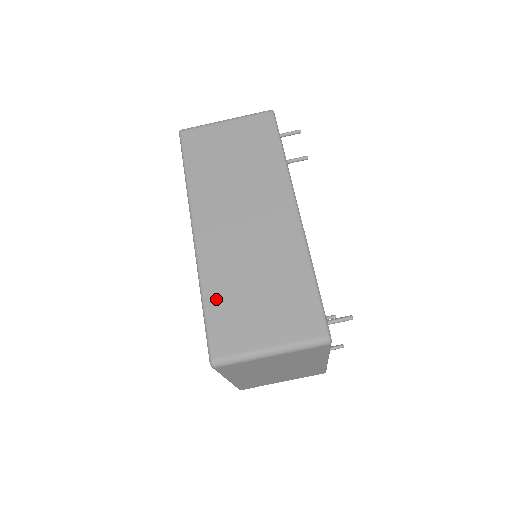
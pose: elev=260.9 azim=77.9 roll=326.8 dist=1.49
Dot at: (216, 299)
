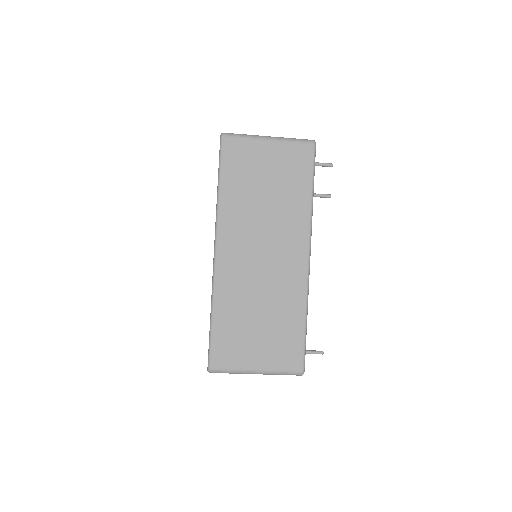
Dot at: (223, 319)
